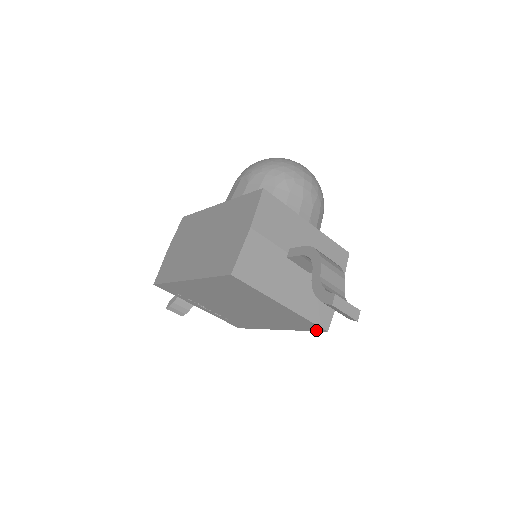
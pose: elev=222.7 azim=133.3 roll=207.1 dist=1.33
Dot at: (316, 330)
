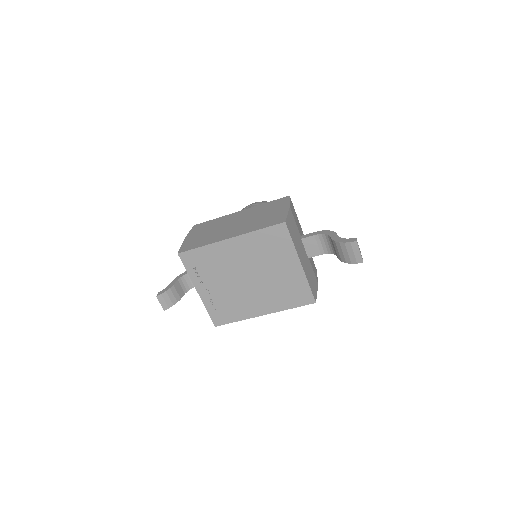
Dot at: (306, 303)
